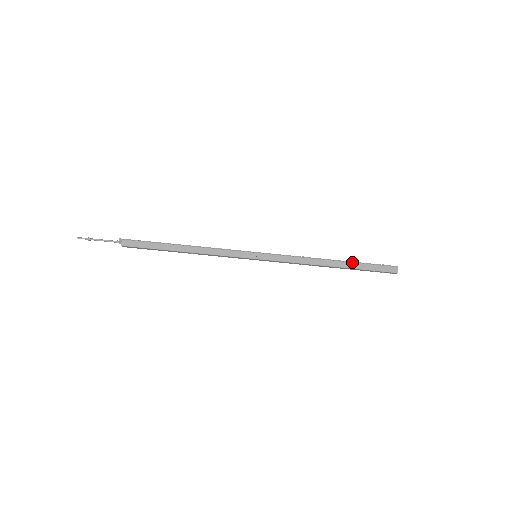
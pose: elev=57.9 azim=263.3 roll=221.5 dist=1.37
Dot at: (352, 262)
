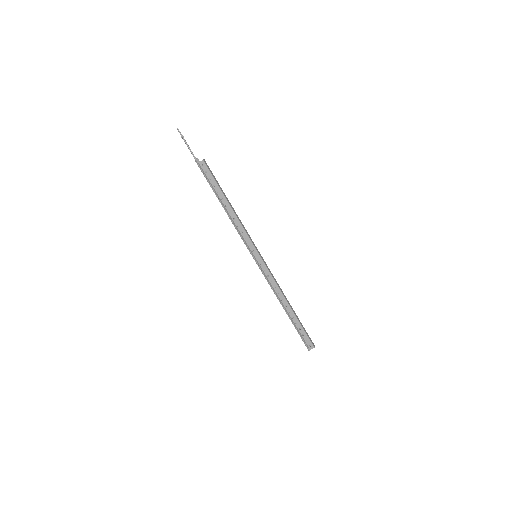
Dot at: (297, 316)
